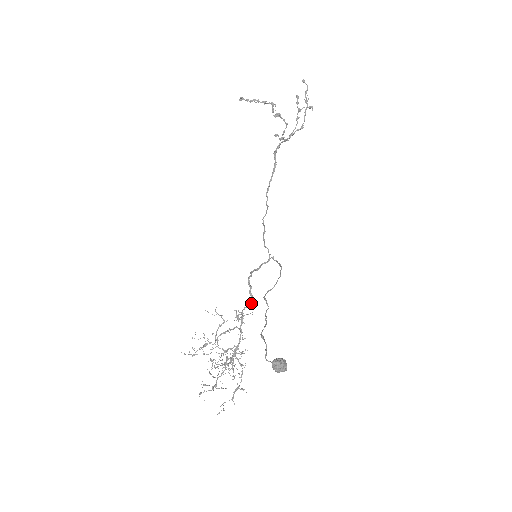
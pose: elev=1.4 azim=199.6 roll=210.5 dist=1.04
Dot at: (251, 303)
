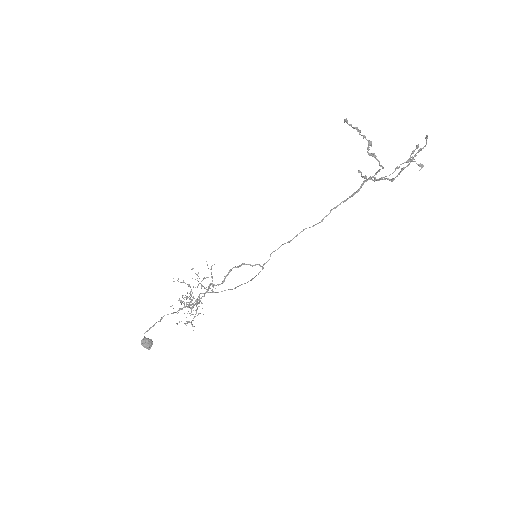
Dot at: (218, 285)
